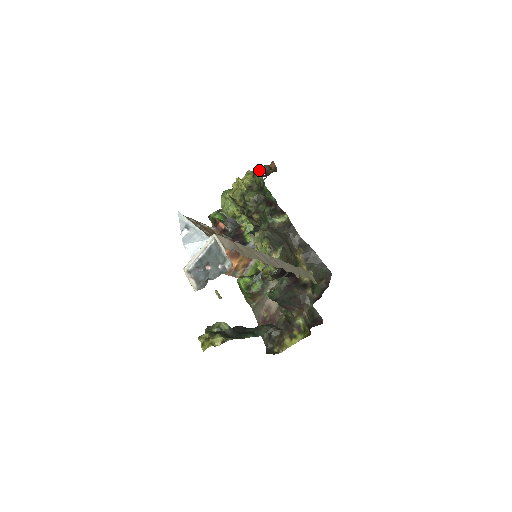
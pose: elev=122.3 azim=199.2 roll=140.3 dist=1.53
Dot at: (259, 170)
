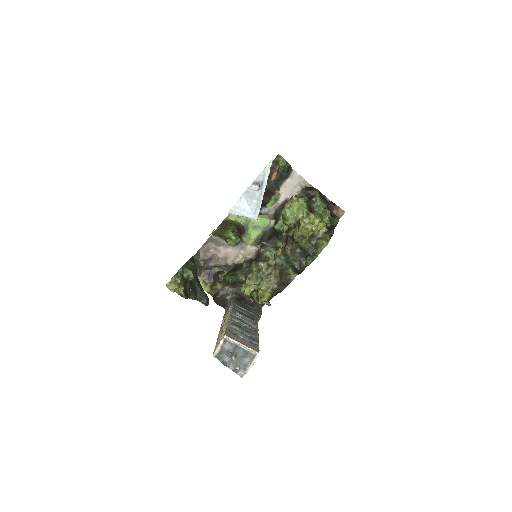
Dot at: (333, 217)
